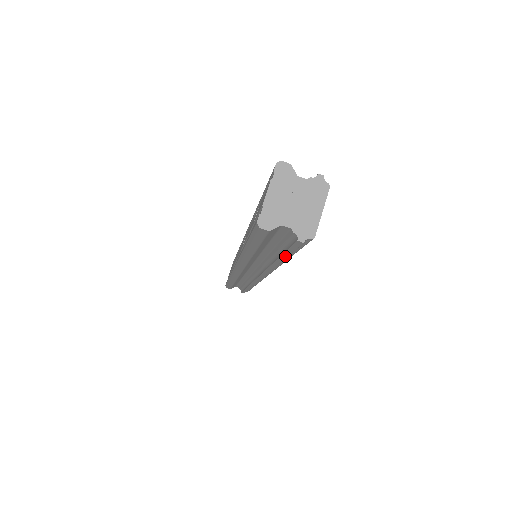
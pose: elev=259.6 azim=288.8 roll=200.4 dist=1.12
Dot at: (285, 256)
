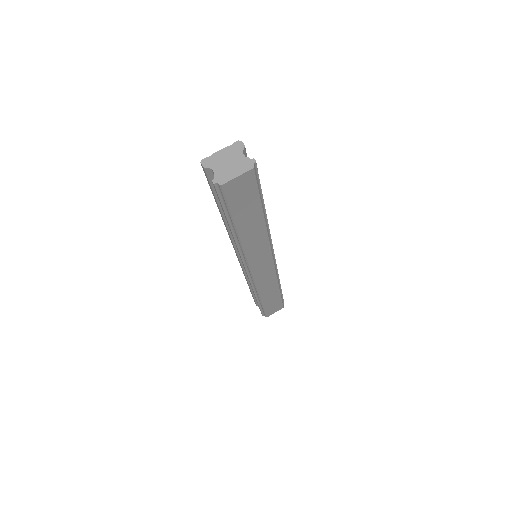
Dot at: (224, 212)
